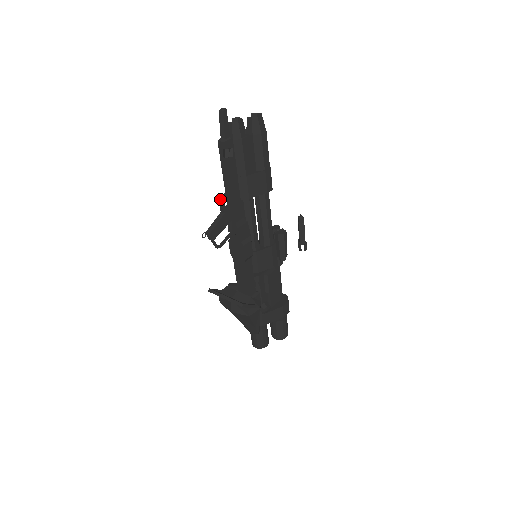
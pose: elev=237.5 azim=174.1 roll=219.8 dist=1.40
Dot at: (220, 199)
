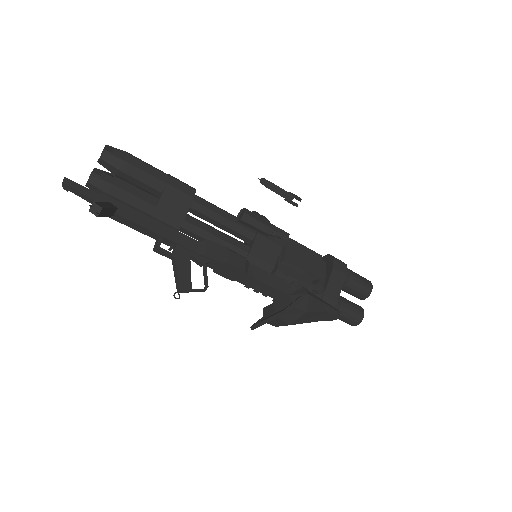
Dot at: (156, 251)
